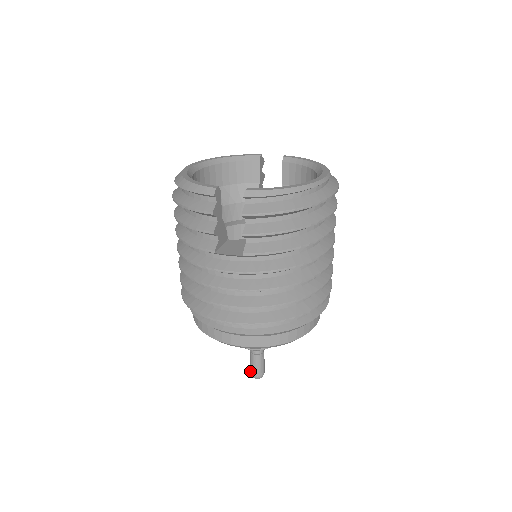
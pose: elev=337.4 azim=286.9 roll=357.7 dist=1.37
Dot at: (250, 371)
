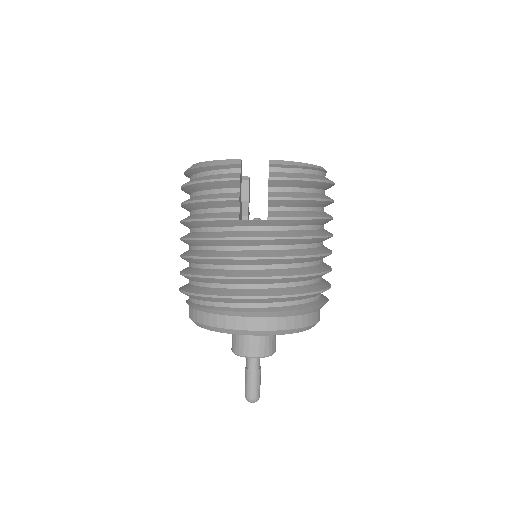
Dot at: (245, 394)
